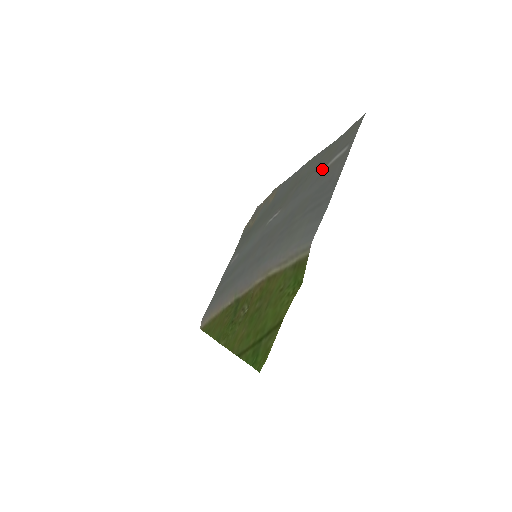
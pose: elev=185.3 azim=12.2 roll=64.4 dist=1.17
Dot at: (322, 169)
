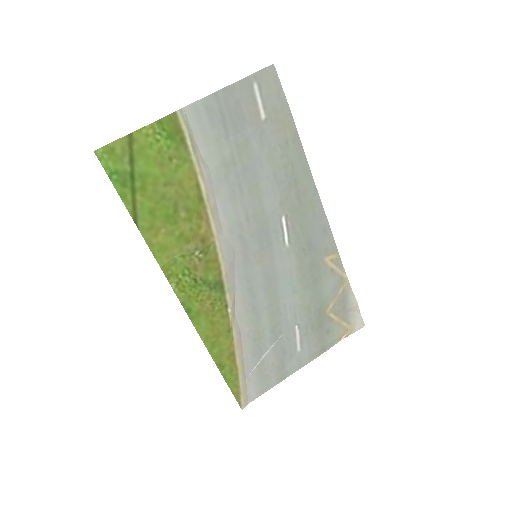
Dot at: (267, 128)
